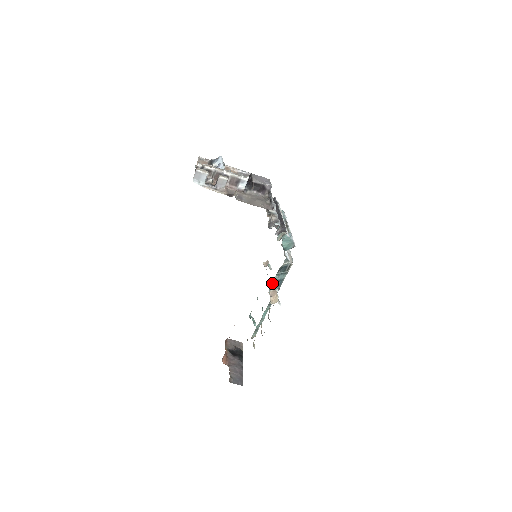
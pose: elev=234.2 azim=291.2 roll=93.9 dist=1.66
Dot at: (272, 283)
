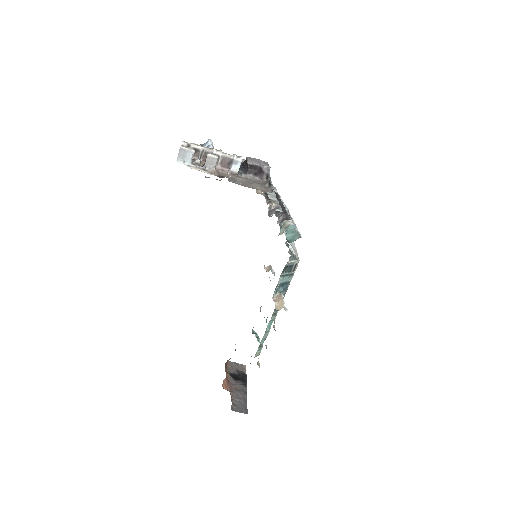
Dot at: (276, 286)
